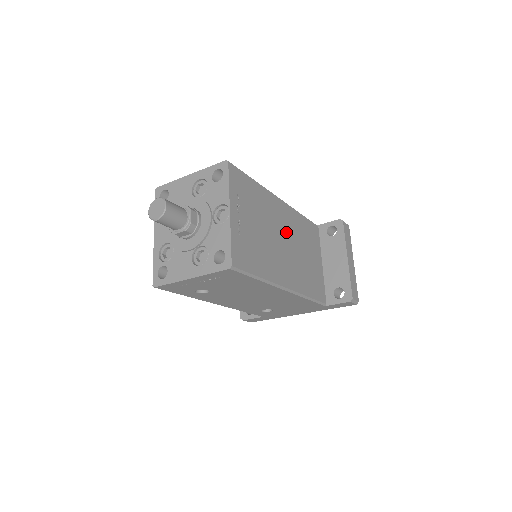
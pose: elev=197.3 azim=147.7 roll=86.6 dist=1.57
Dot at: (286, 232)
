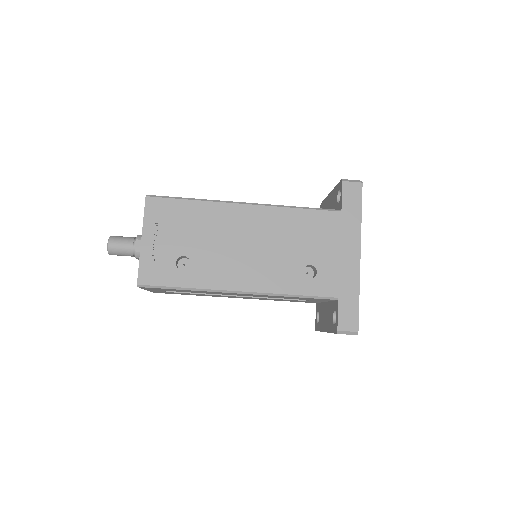
Dot at: occluded
